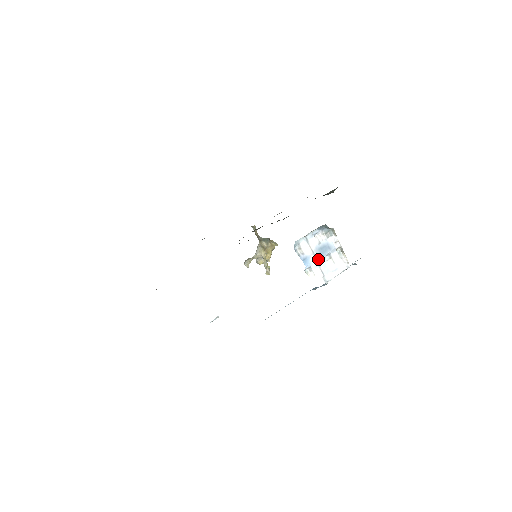
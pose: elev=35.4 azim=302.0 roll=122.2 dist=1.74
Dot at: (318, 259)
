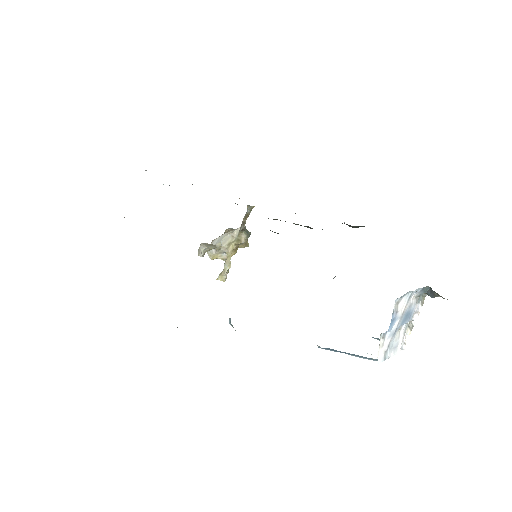
Dot at: (398, 326)
